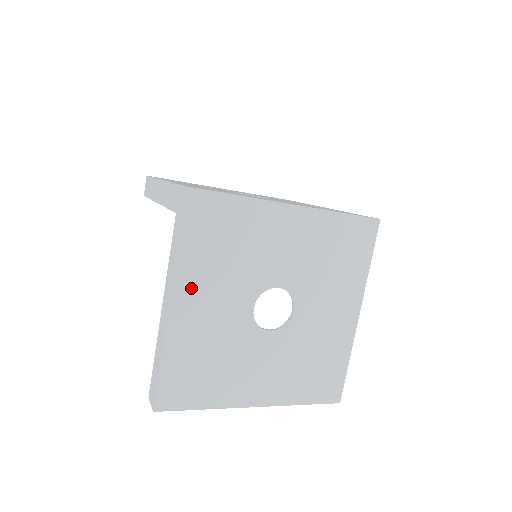
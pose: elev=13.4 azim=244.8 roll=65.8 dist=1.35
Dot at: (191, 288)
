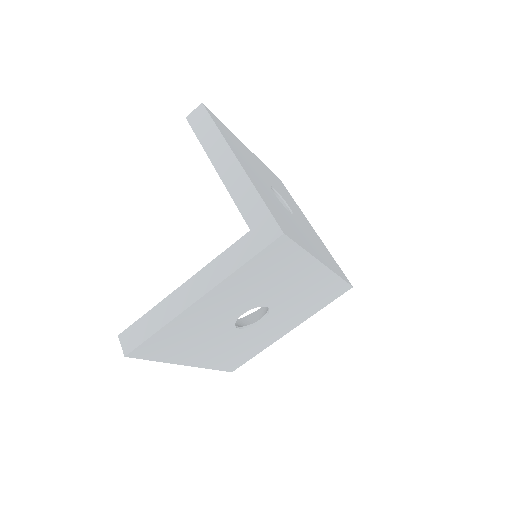
Dot at: (221, 293)
